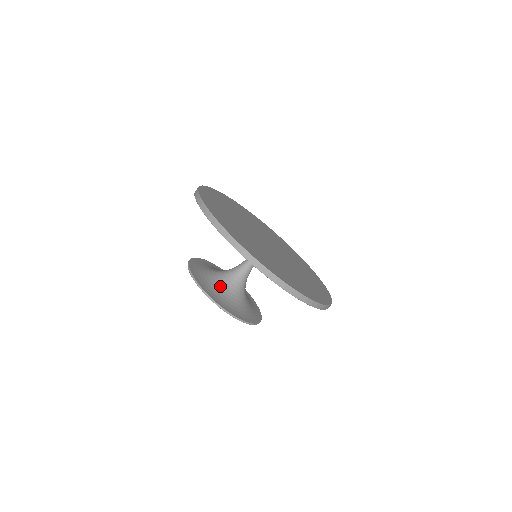
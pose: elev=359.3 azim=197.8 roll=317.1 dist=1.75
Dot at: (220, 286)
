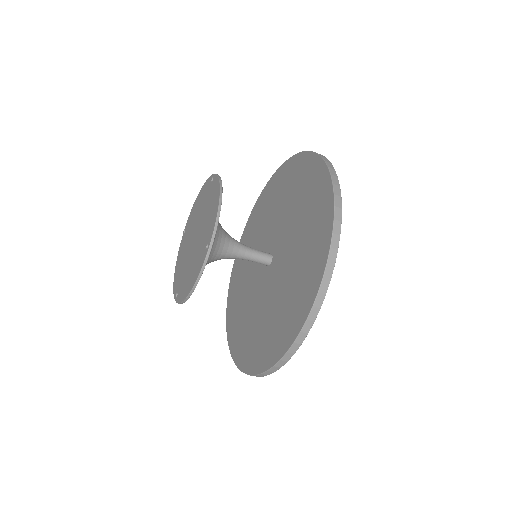
Dot at: occluded
